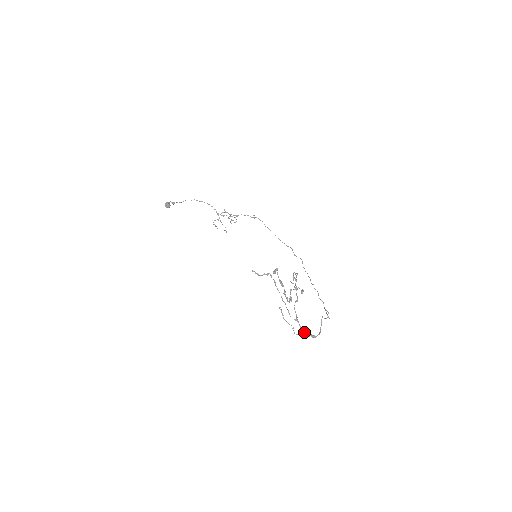
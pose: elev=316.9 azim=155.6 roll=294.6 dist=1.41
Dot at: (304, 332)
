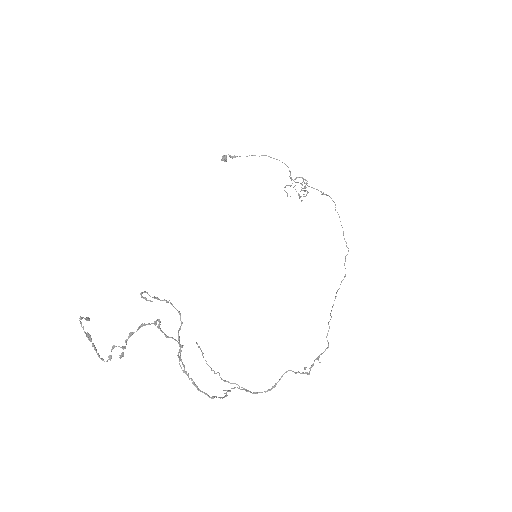
Dot at: (198, 389)
